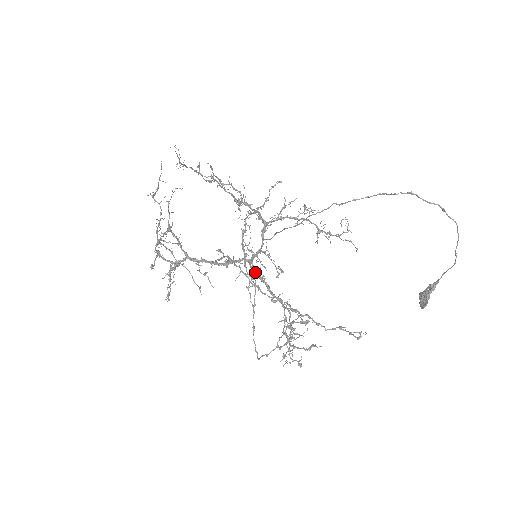
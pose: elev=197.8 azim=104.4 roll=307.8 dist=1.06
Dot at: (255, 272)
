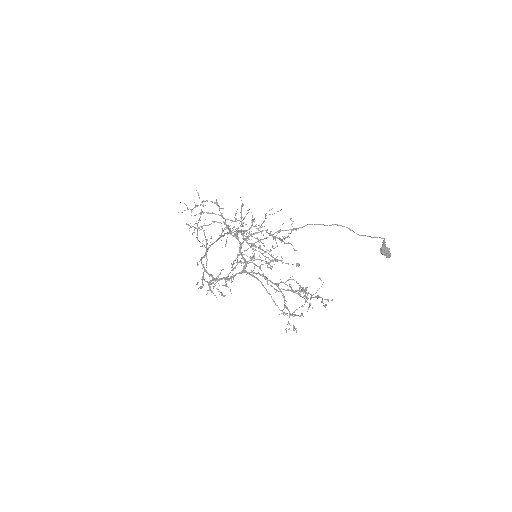
Dot at: (253, 273)
